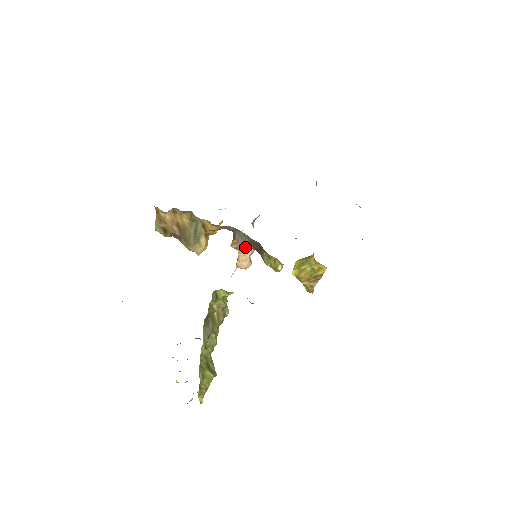
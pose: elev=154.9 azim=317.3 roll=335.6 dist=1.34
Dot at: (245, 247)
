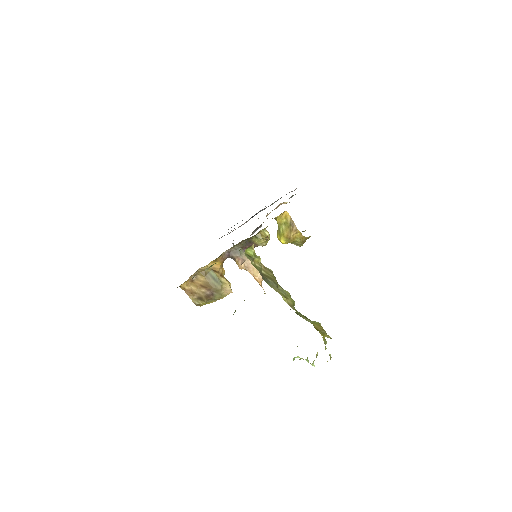
Dot at: (244, 256)
